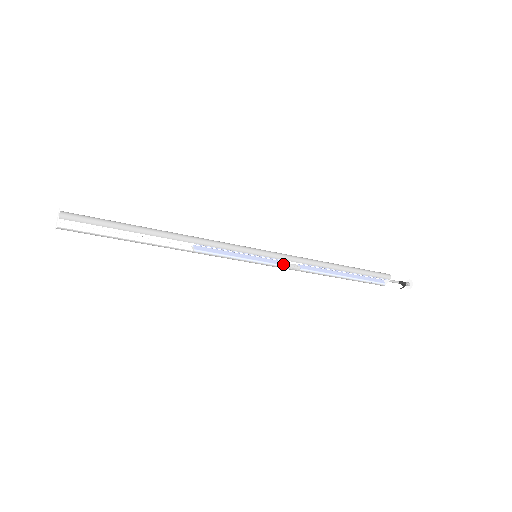
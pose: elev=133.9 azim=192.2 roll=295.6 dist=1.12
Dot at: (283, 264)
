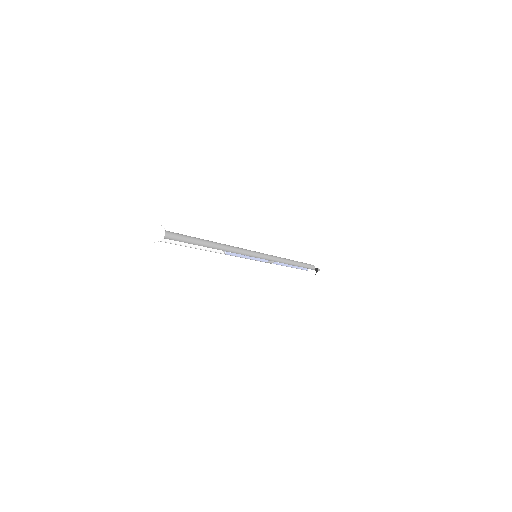
Dot at: (267, 260)
